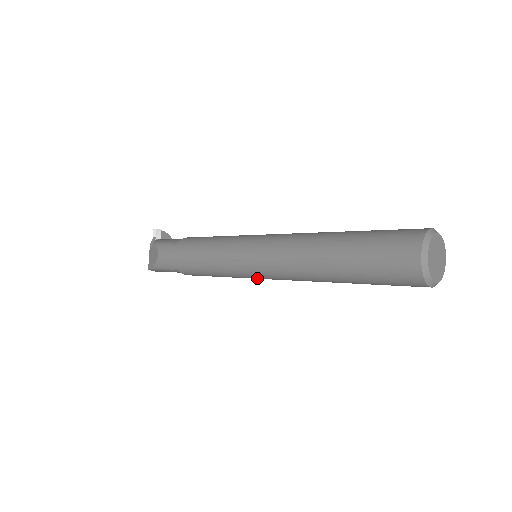
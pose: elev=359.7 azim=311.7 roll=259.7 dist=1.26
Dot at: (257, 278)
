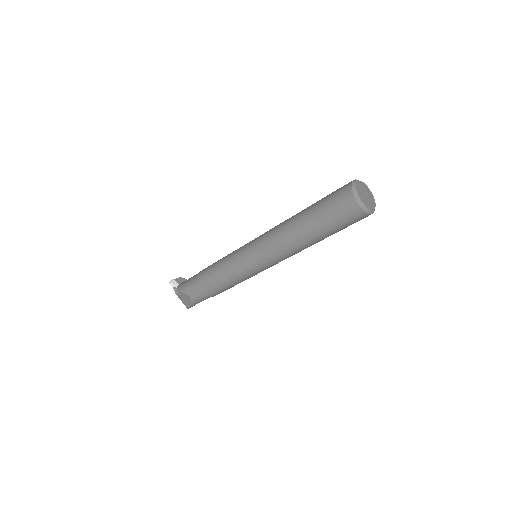
Dot at: occluded
